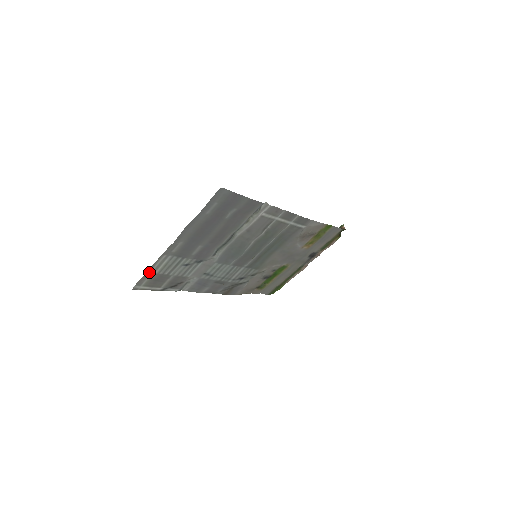
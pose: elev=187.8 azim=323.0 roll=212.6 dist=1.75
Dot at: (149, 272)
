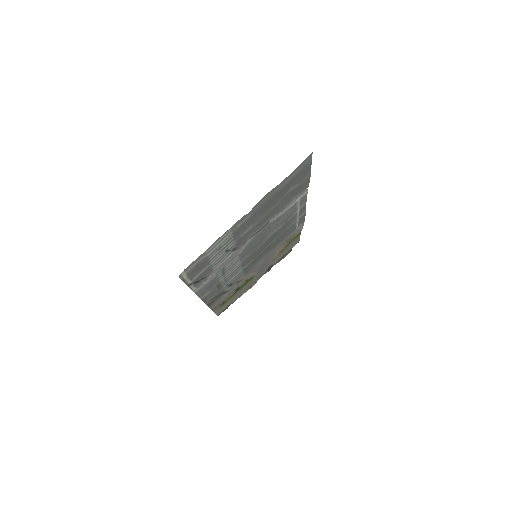
Dot at: (205, 252)
